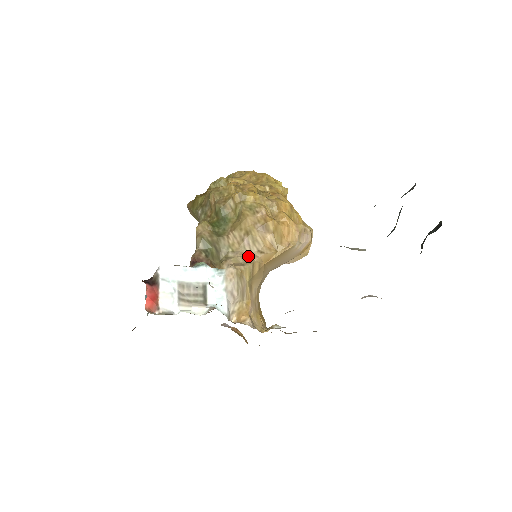
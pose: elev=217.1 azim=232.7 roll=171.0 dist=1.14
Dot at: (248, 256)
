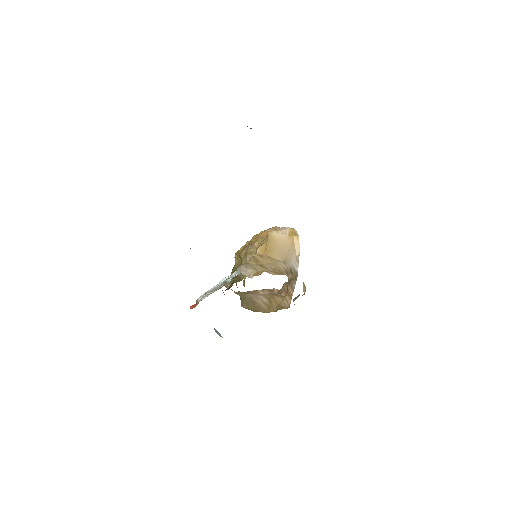
Dot at: occluded
